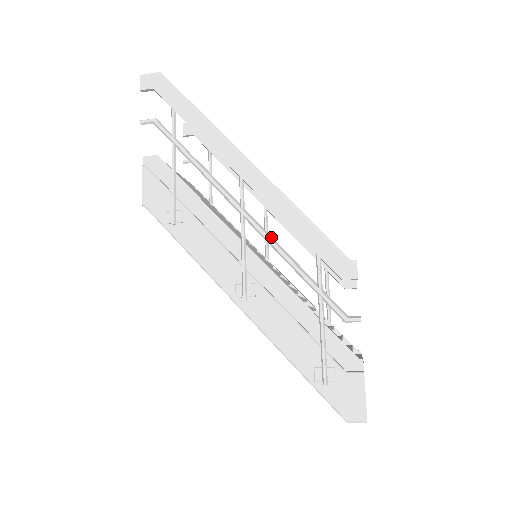
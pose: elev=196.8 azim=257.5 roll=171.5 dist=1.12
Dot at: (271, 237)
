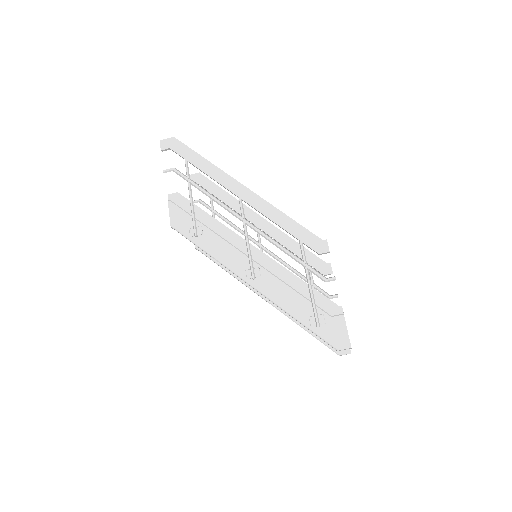
Dot at: (266, 234)
